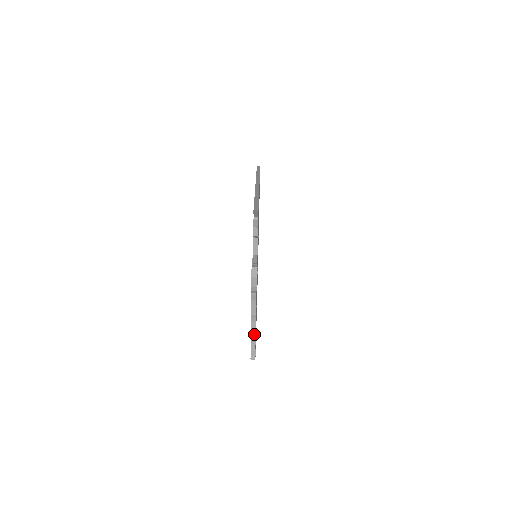
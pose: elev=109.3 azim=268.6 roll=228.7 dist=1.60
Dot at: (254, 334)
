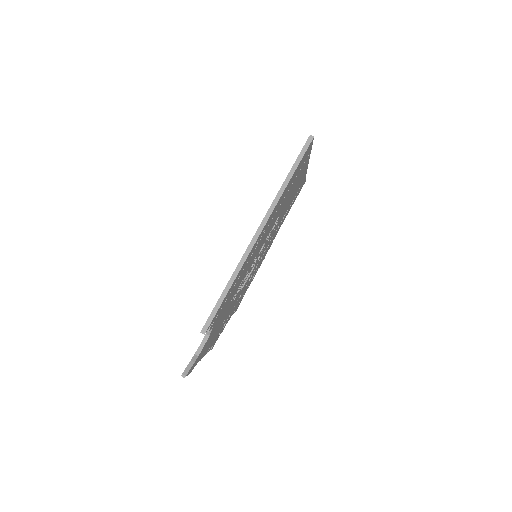
Dot at: occluded
